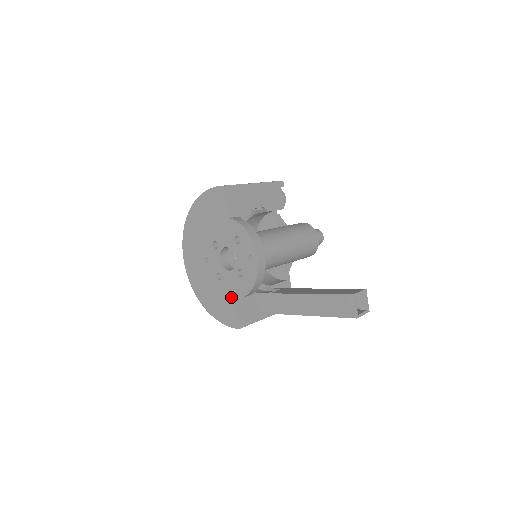
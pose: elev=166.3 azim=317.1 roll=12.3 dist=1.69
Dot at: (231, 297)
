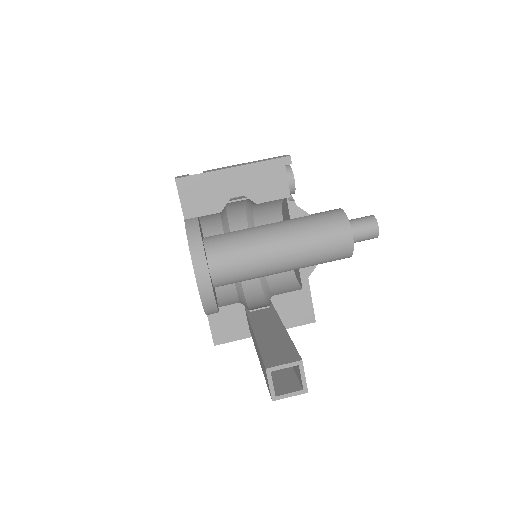
Dot at: occluded
